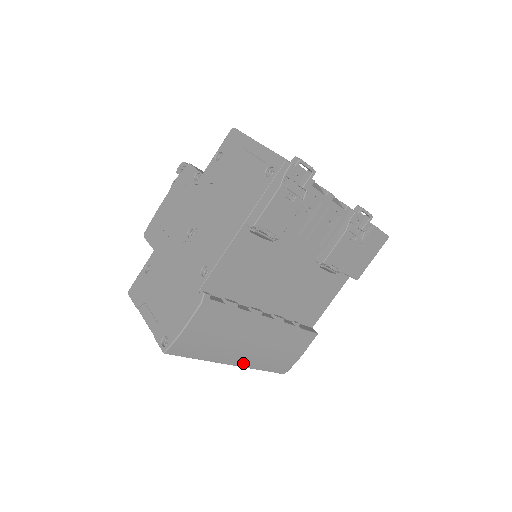
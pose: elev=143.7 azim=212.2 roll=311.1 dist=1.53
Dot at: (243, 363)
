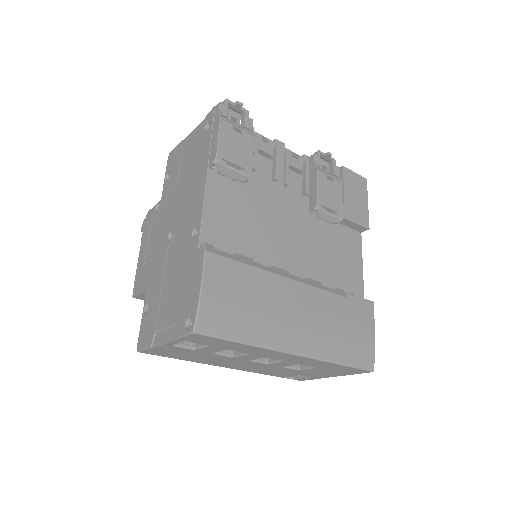
Dot at: (307, 350)
